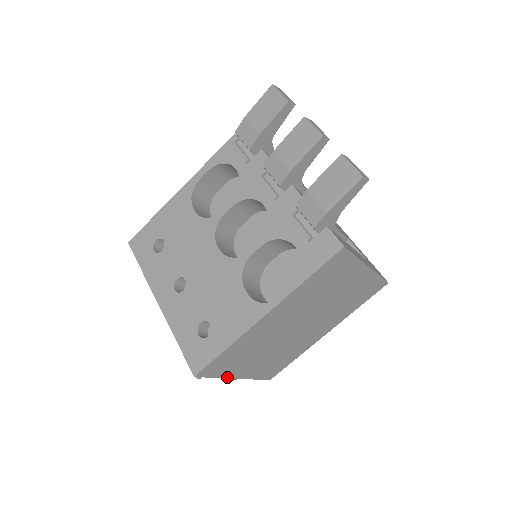
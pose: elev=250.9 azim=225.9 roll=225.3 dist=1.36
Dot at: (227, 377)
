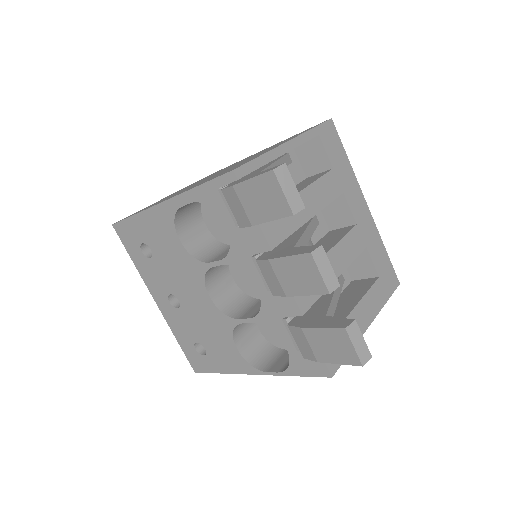
Dot at: occluded
